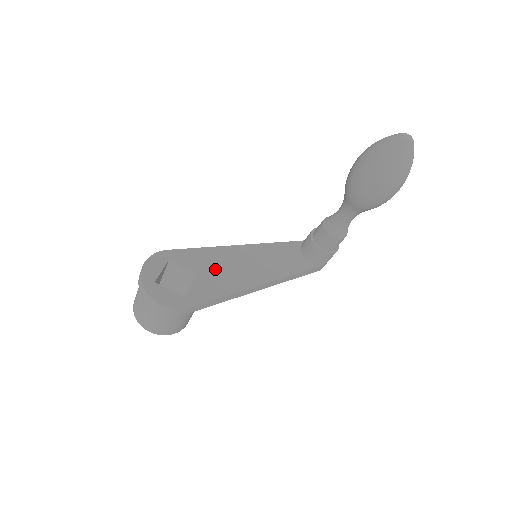
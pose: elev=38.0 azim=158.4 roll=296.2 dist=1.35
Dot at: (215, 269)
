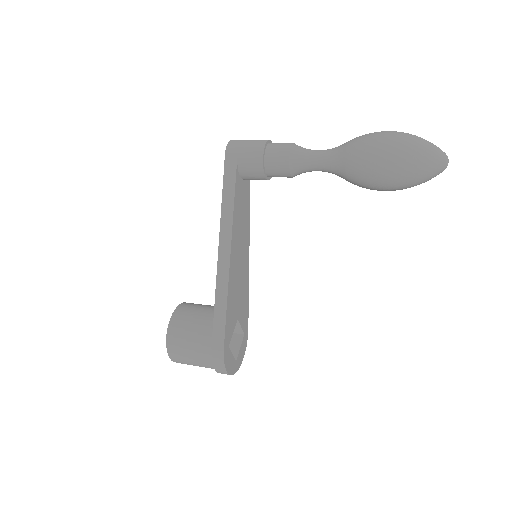
Dot at: (238, 298)
